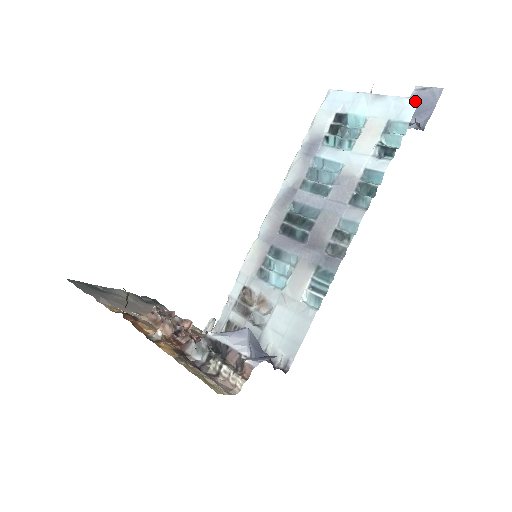
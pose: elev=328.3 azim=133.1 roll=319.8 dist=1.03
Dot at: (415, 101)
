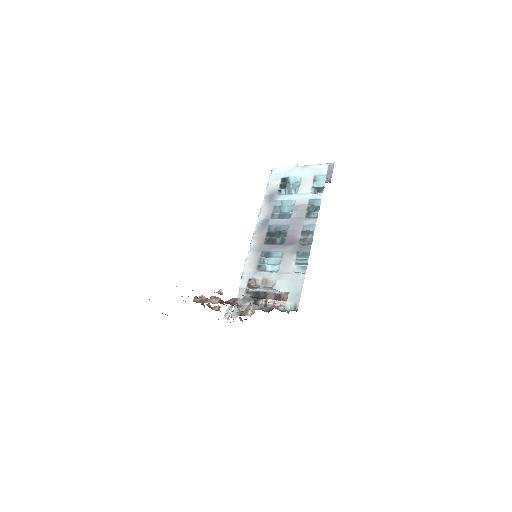
Dot at: (326, 165)
